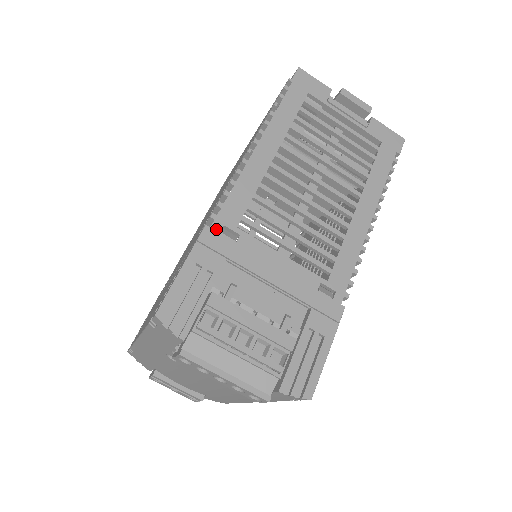
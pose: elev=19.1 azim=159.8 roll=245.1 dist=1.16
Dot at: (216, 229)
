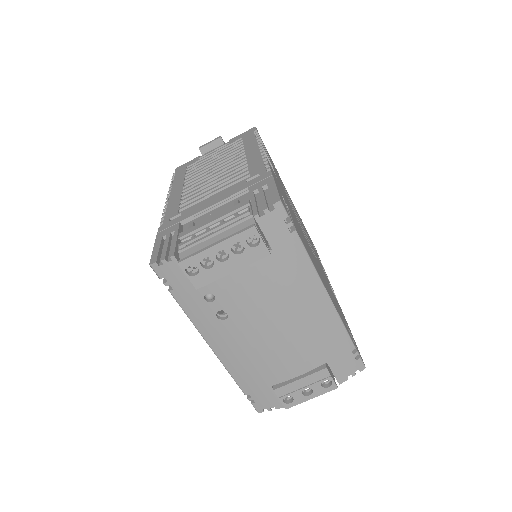
Dot at: (166, 223)
